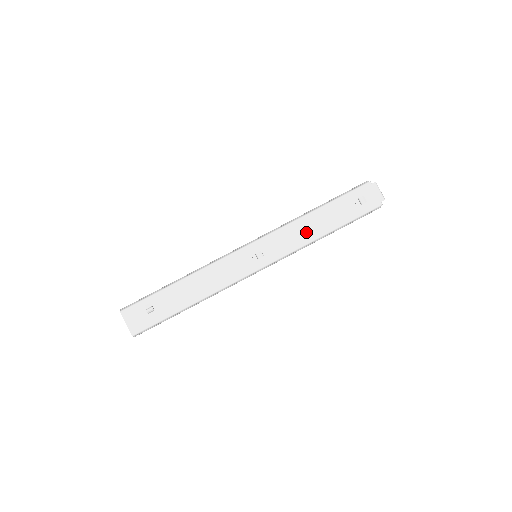
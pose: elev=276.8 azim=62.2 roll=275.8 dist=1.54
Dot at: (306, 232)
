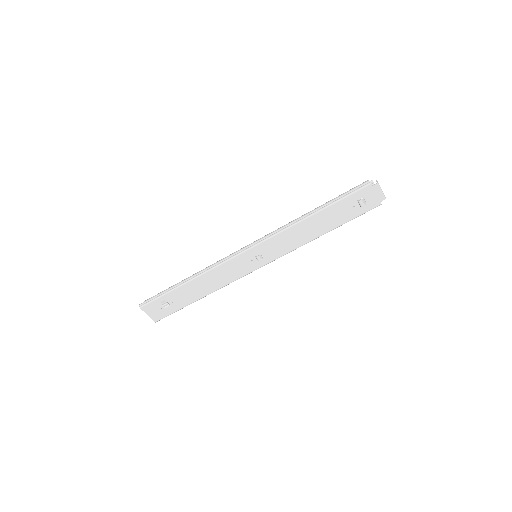
Dot at: (304, 234)
